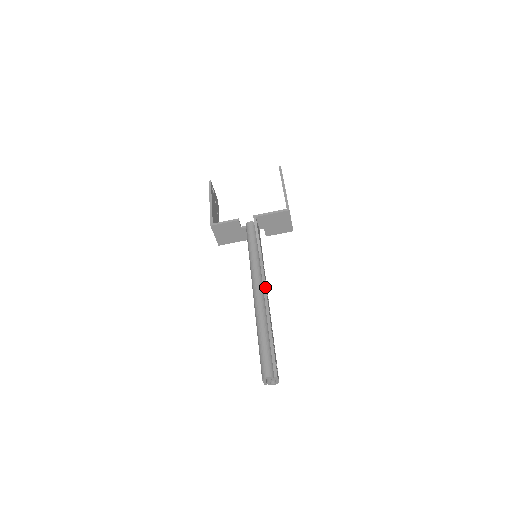
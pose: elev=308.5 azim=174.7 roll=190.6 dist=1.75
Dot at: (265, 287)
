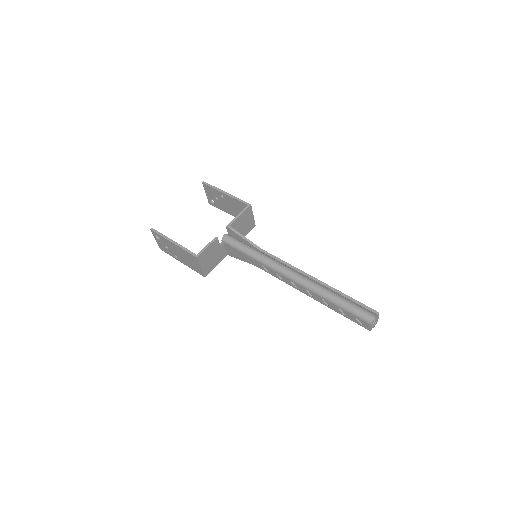
Dot at: (295, 267)
